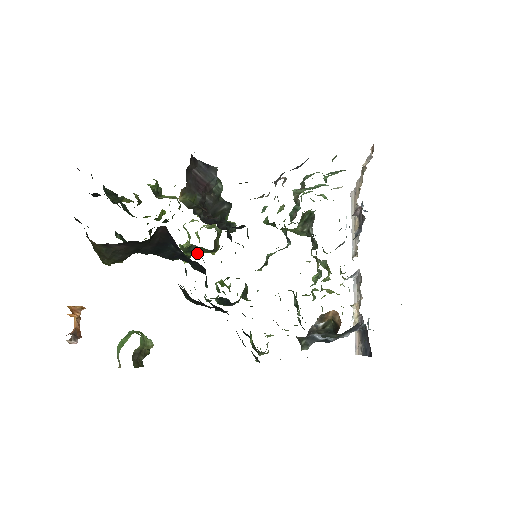
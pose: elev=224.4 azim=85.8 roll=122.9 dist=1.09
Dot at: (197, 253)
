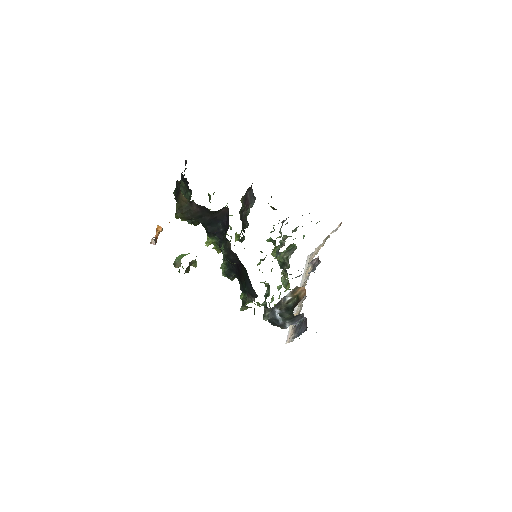
Dot at: occluded
